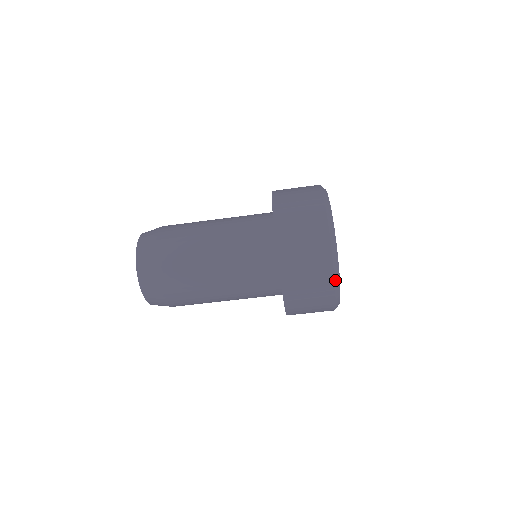
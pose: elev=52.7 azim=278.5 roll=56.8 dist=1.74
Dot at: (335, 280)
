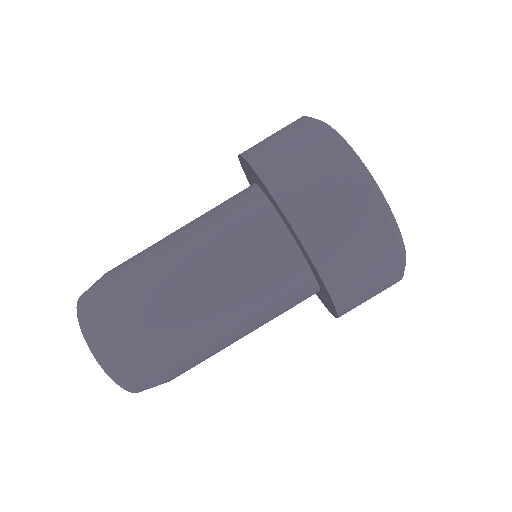
Dot at: (329, 131)
